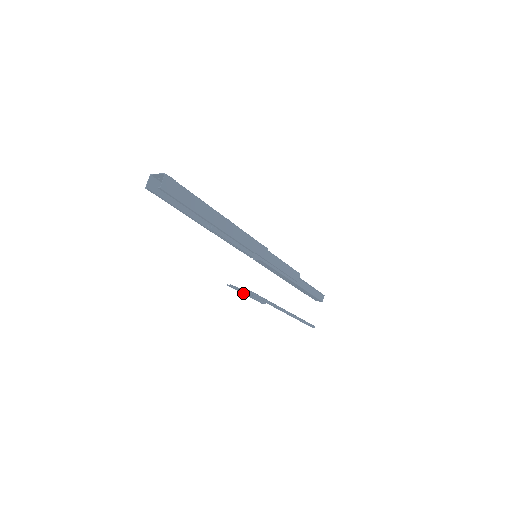
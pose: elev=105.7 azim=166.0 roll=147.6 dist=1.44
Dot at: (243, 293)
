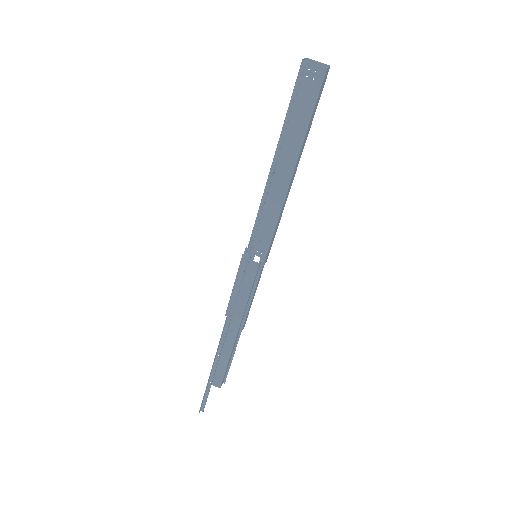
Dot at: (240, 276)
